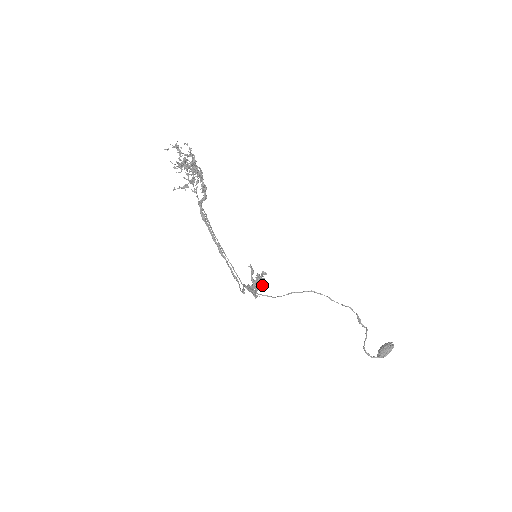
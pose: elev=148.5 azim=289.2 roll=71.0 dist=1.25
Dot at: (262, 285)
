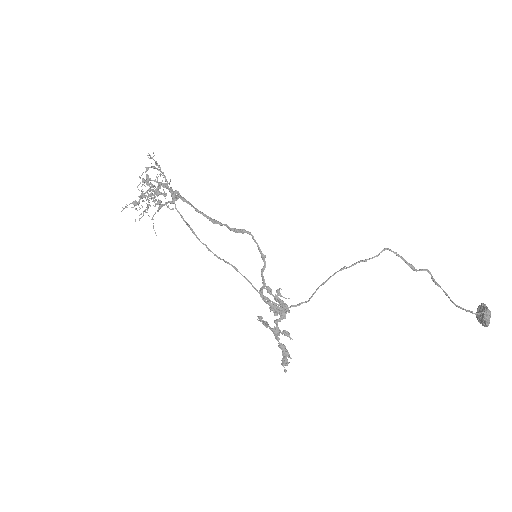
Dot at: (290, 357)
